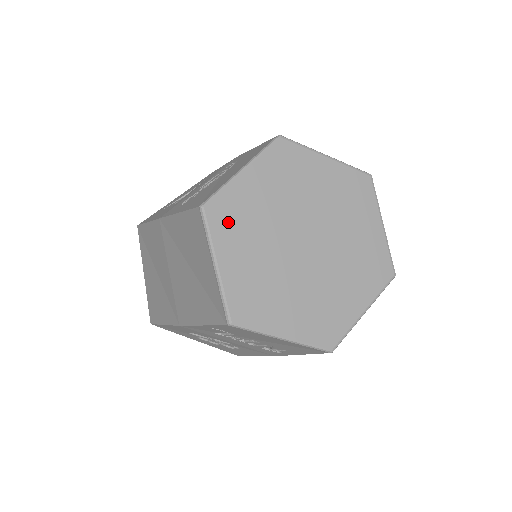
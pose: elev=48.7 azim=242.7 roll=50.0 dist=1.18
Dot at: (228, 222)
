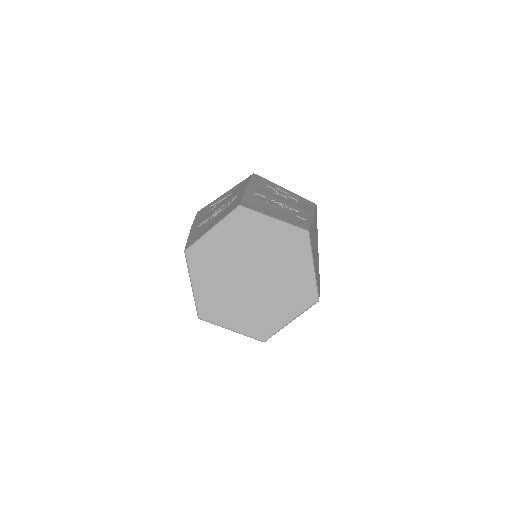
Dot at: (200, 261)
